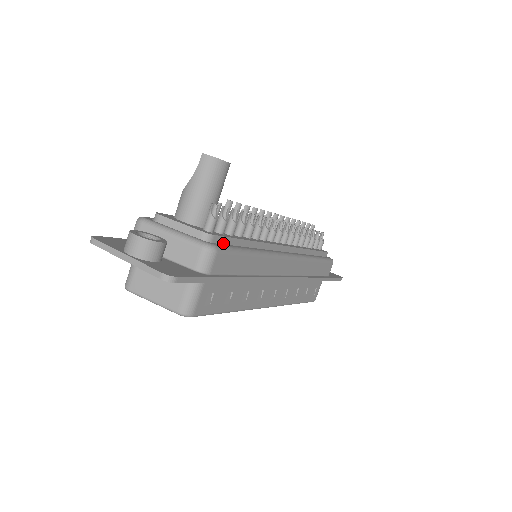
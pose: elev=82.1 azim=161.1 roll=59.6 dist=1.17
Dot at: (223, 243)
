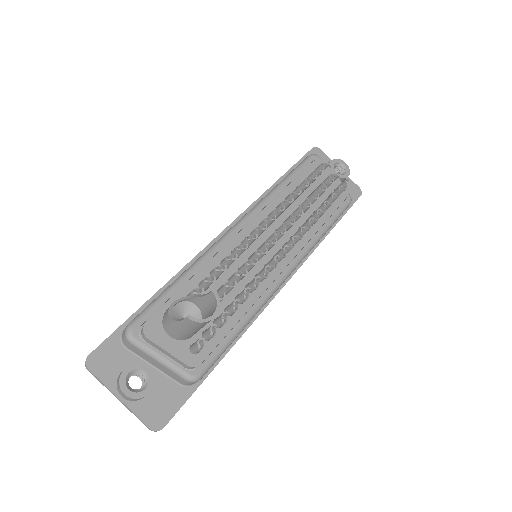
Dot at: (209, 352)
